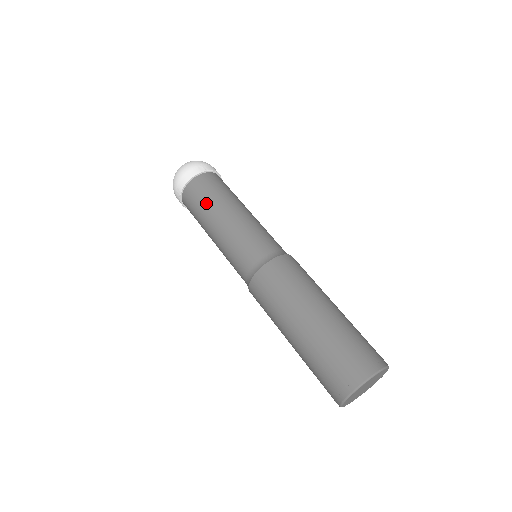
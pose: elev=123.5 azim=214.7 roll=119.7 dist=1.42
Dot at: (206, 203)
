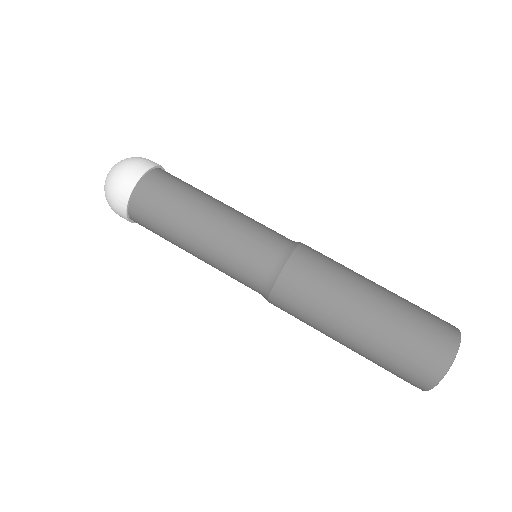
Dot at: (175, 205)
